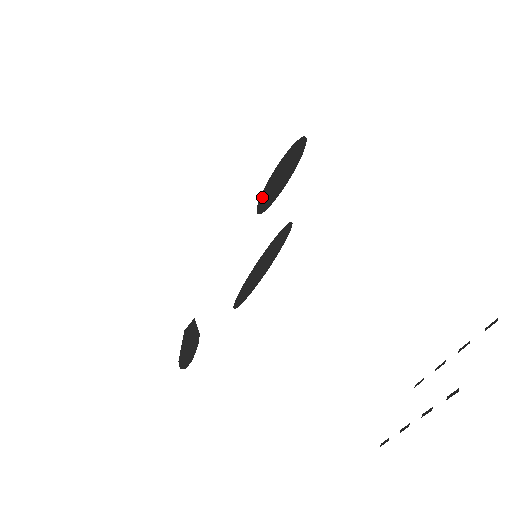
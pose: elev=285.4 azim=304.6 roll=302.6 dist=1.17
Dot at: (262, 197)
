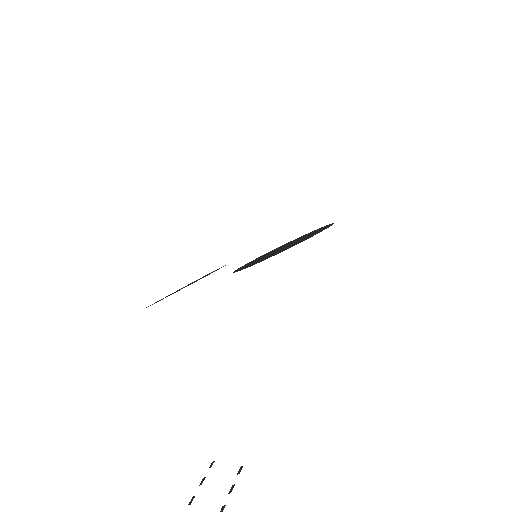
Dot at: occluded
